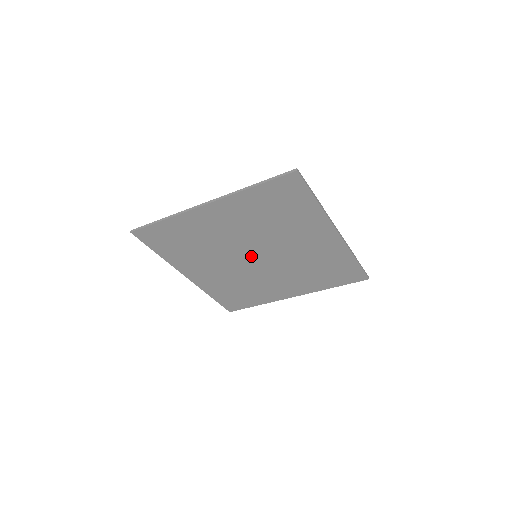
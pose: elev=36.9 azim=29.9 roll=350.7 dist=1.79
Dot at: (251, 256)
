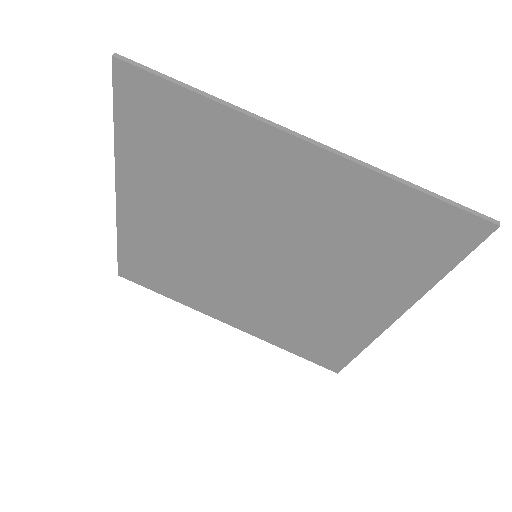
Dot at: (251, 251)
